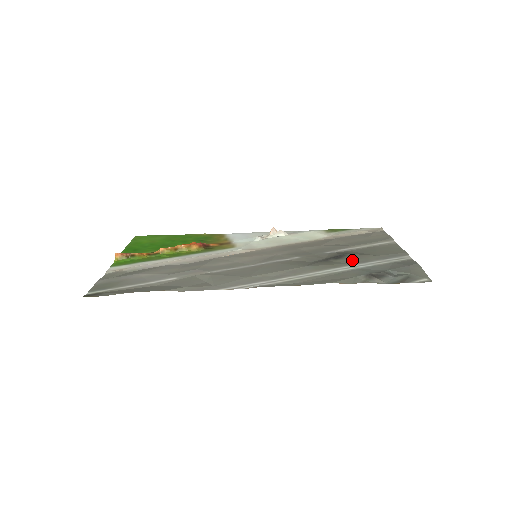
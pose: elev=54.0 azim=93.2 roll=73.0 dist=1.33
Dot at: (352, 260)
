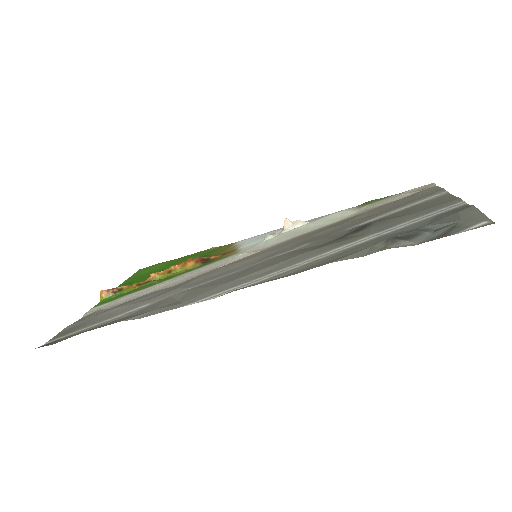
Dot at: (376, 228)
